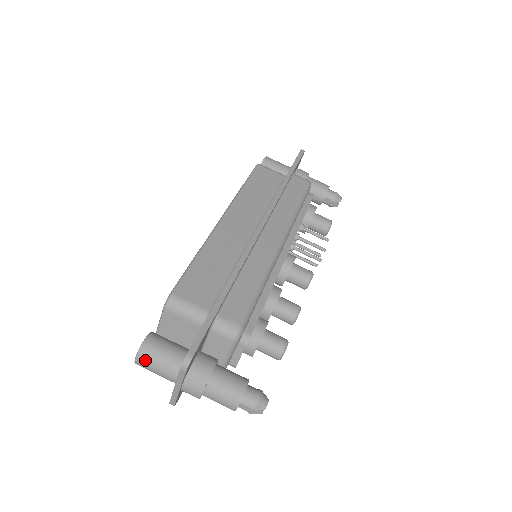
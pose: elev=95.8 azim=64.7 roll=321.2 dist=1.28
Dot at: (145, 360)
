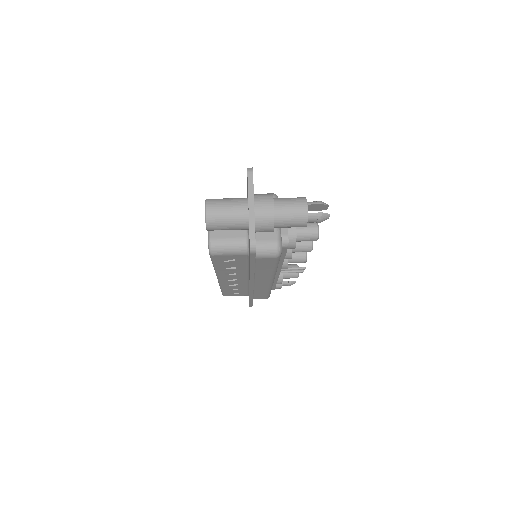
Dot at: (214, 203)
